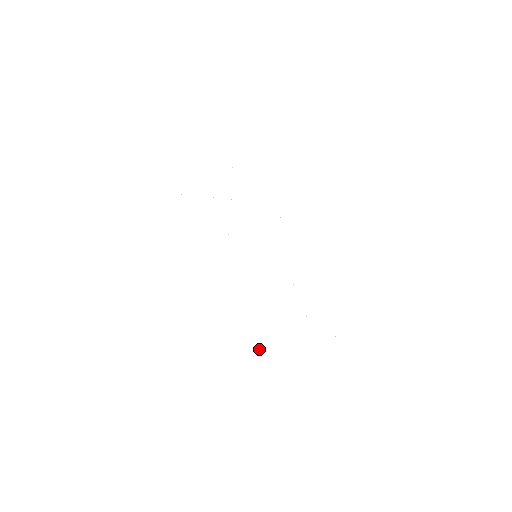
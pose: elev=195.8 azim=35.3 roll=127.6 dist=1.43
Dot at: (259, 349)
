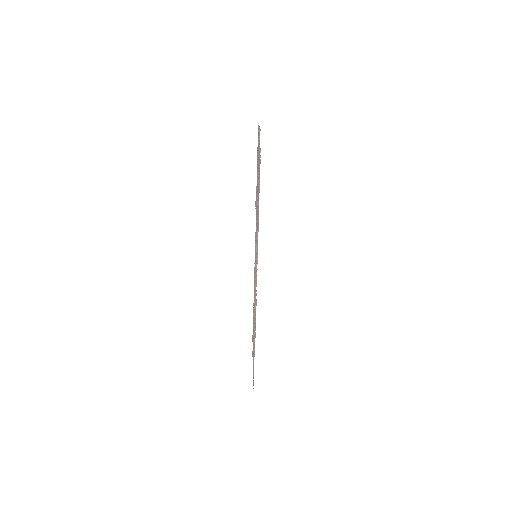
Dot at: occluded
